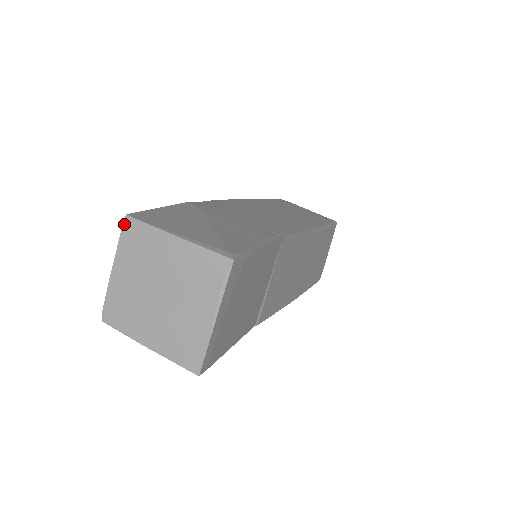
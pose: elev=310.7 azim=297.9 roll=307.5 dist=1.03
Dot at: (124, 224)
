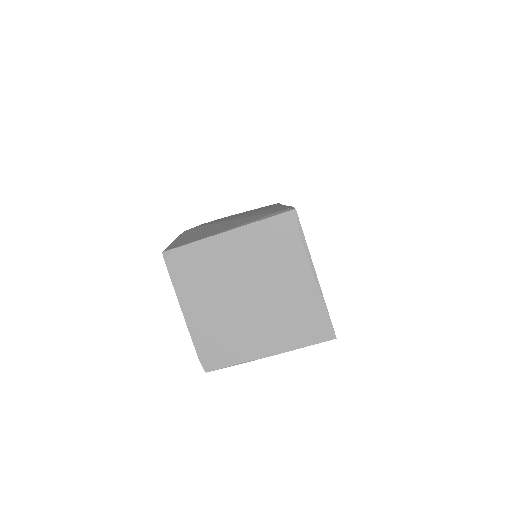
Dot at: (166, 262)
